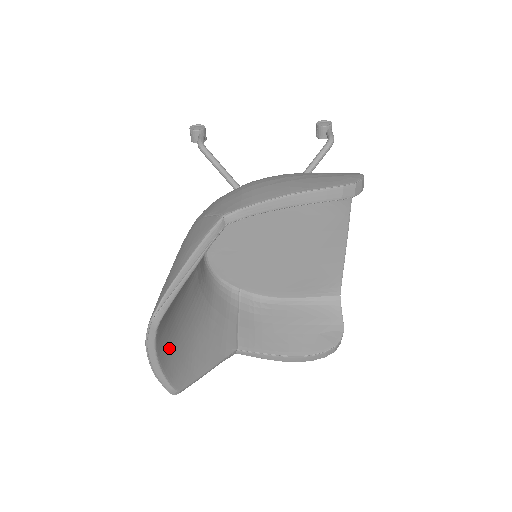
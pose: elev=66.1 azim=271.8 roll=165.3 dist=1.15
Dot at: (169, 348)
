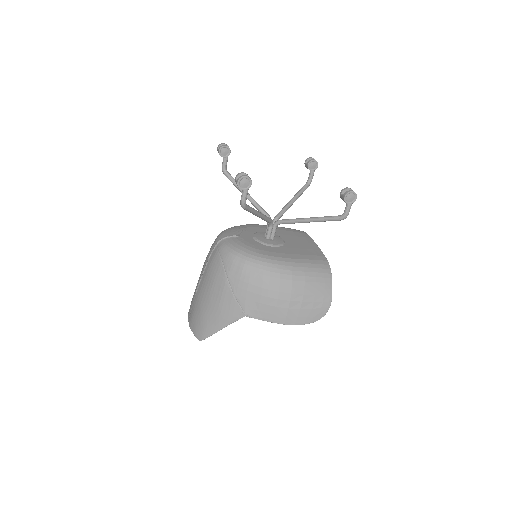
Dot at: occluded
